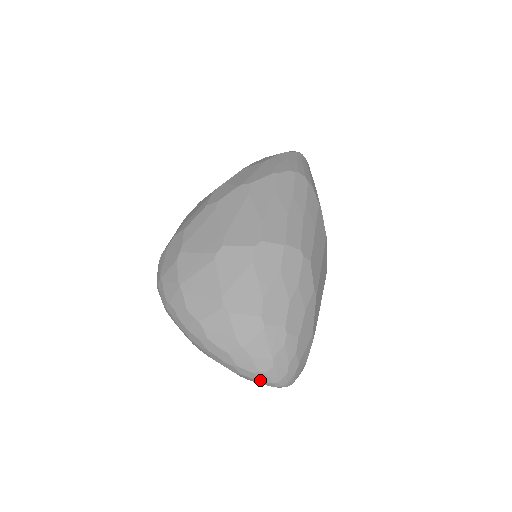
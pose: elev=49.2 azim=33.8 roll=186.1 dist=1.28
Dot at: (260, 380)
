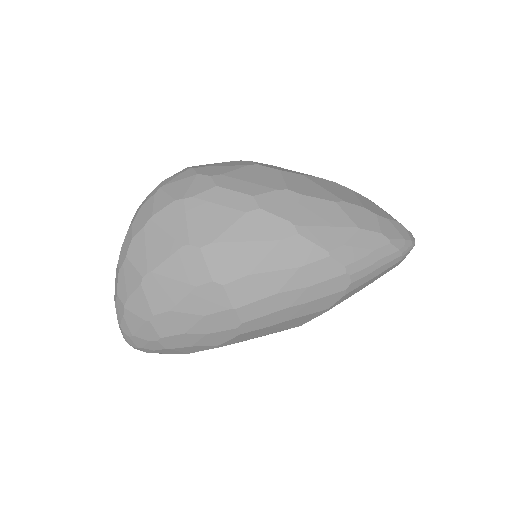
Dot at: (119, 327)
